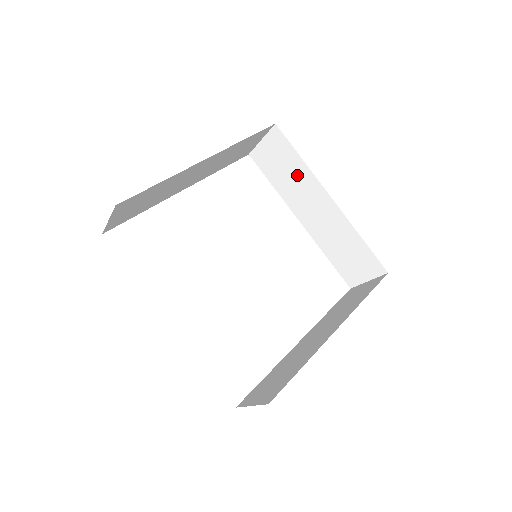
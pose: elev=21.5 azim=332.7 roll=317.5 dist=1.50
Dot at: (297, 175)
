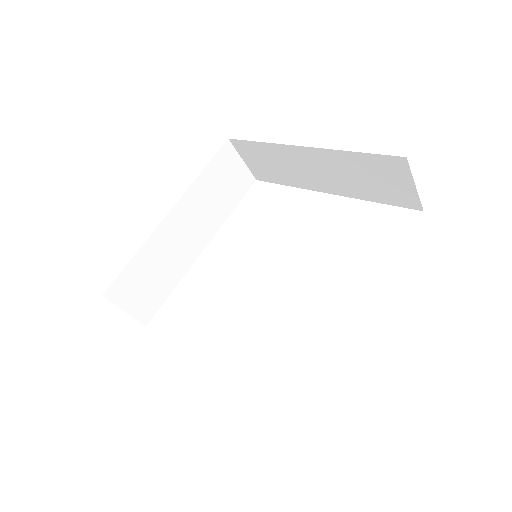
Dot at: (276, 158)
